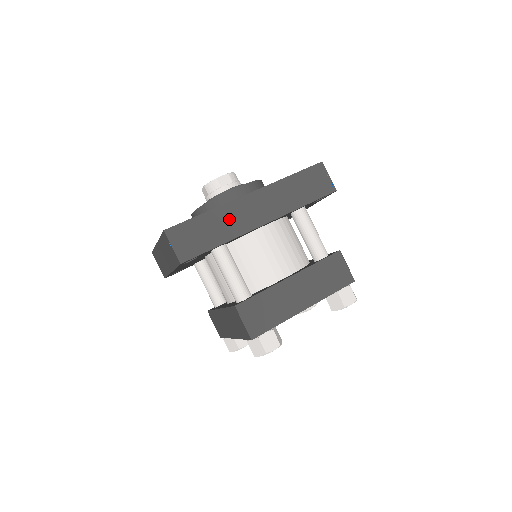
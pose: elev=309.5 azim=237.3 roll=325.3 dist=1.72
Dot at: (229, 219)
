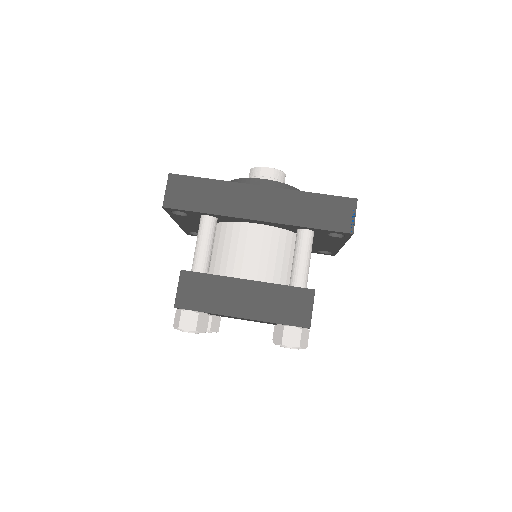
Dot at: (228, 197)
